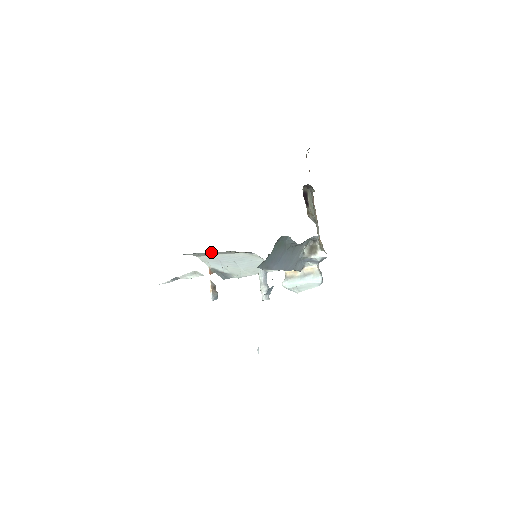
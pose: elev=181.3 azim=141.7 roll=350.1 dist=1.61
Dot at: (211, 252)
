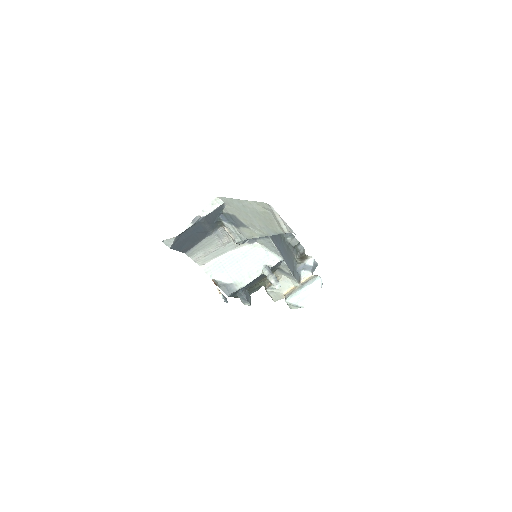
Dot at: (218, 232)
